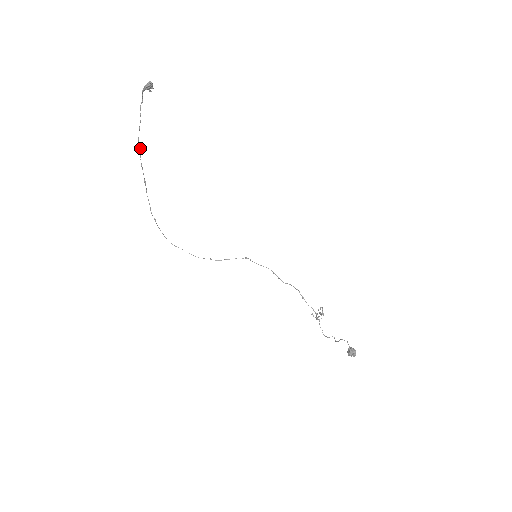
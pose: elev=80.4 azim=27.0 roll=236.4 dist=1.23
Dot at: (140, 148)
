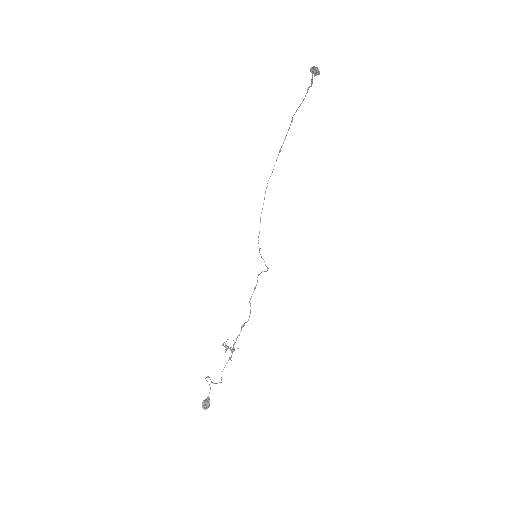
Dot at: (292, 121)
